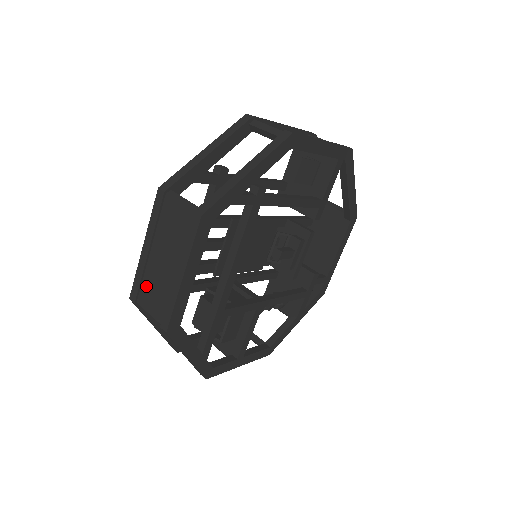
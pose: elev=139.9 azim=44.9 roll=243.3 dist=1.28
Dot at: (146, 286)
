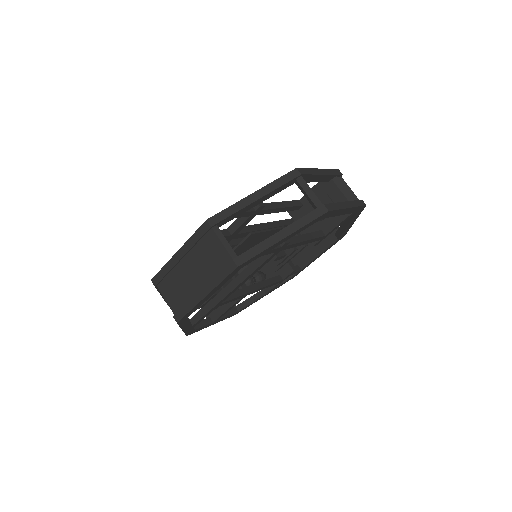
Dot at: (169, 280)
